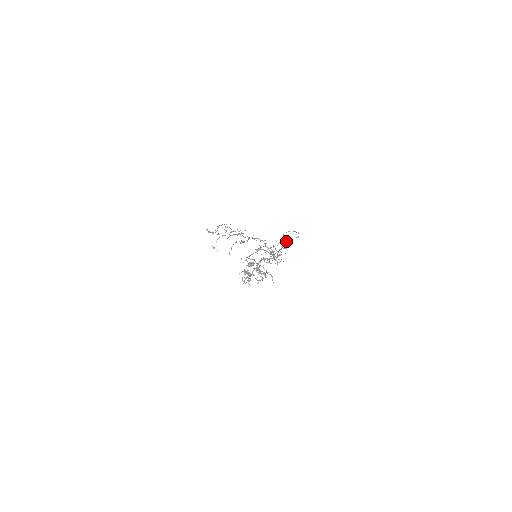
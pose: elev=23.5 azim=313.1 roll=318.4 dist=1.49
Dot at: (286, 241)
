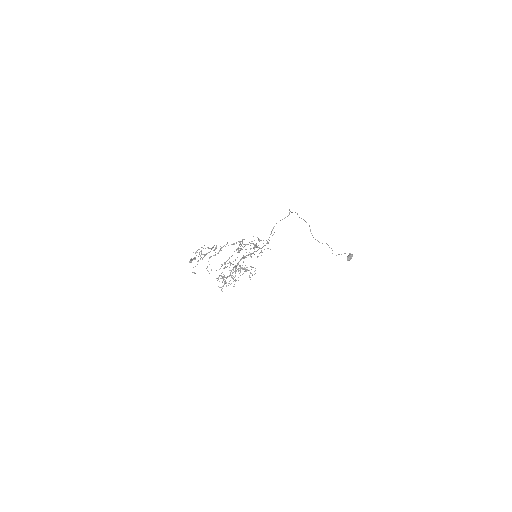
Dot at: occluded
